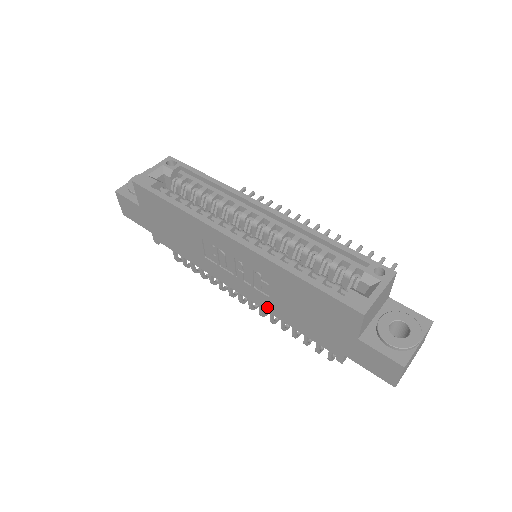
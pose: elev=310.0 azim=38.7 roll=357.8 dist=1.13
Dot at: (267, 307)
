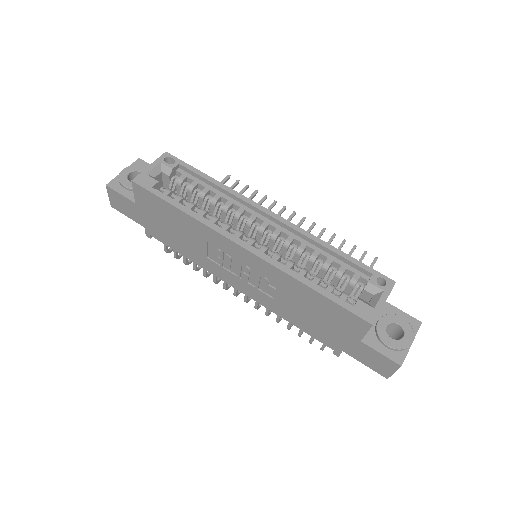
Dot at: (269, 306)
